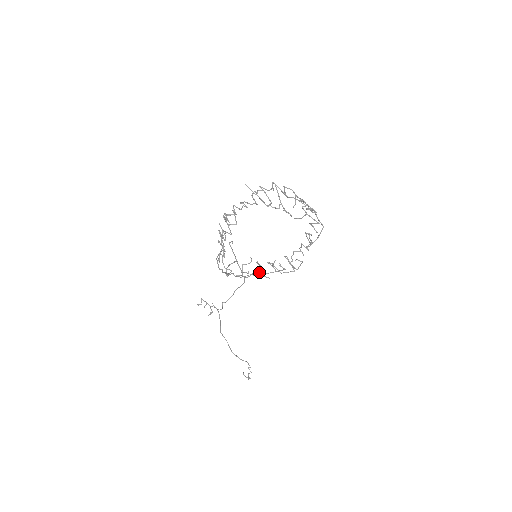
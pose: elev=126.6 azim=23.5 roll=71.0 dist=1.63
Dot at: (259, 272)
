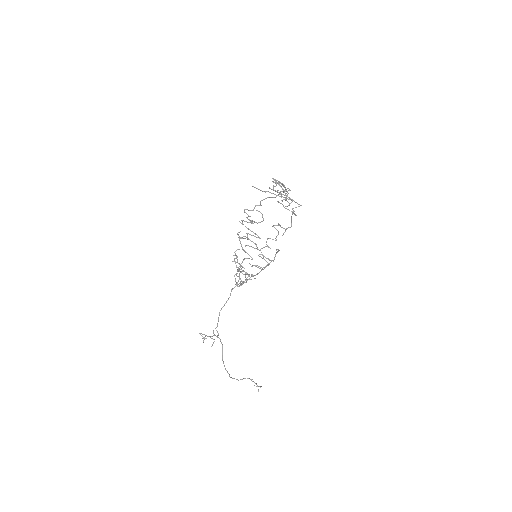
Dot at: occluded
